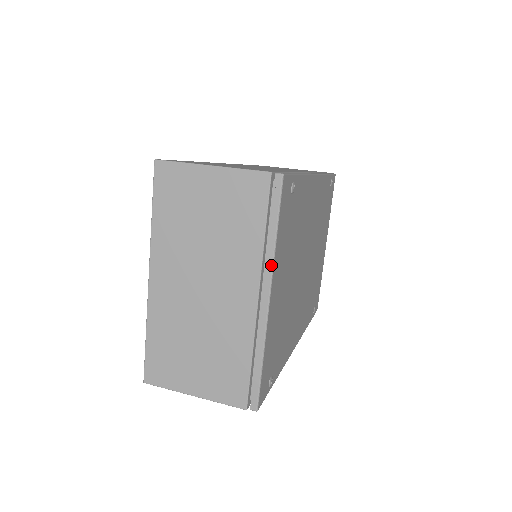
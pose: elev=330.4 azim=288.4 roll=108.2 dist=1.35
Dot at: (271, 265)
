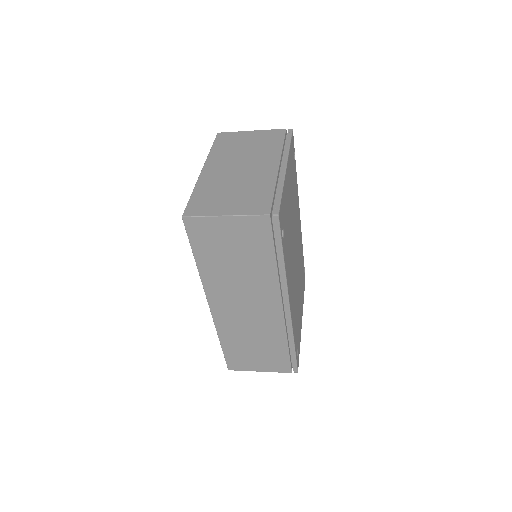
Dot at: (287, 154)
